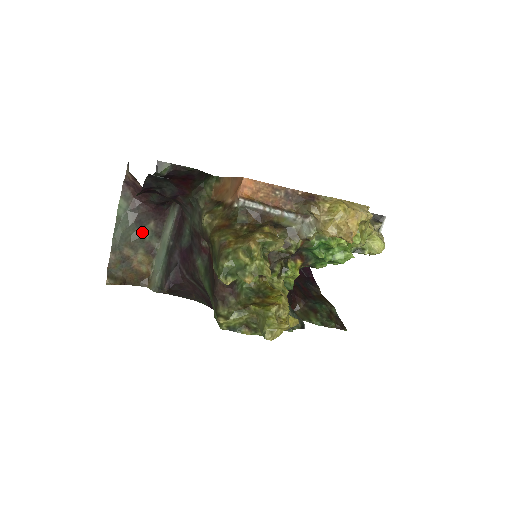
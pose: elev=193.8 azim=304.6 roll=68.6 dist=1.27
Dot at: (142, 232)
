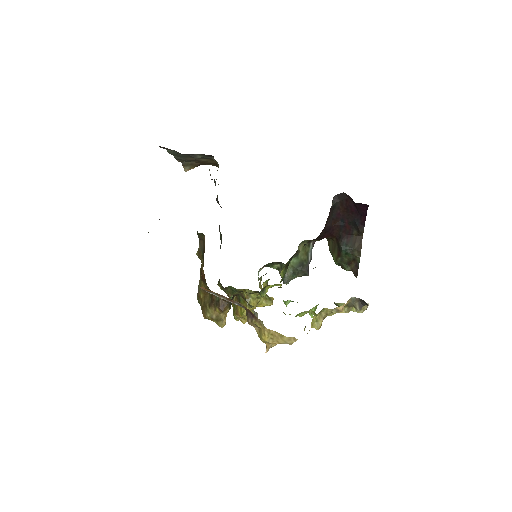
Dot at: (195, 156)
